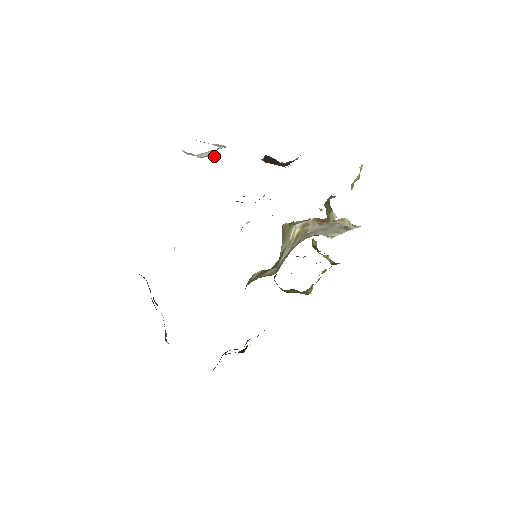
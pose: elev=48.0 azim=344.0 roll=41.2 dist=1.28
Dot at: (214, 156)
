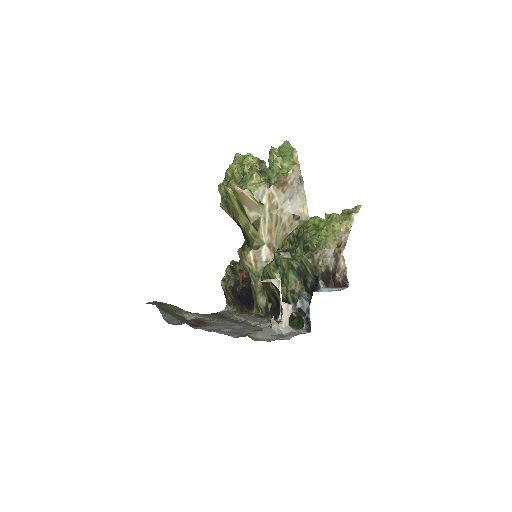
Dot at: (293, 310)
